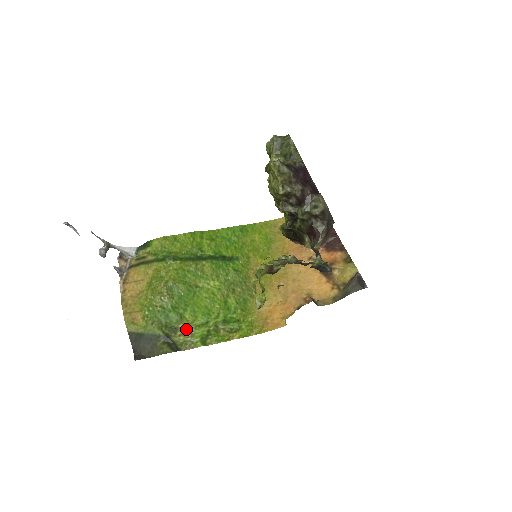
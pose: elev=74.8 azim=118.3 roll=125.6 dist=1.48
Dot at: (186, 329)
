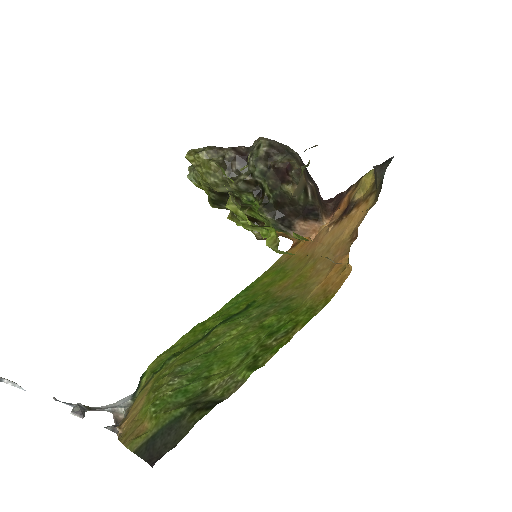
Dot at: (221, 381)
